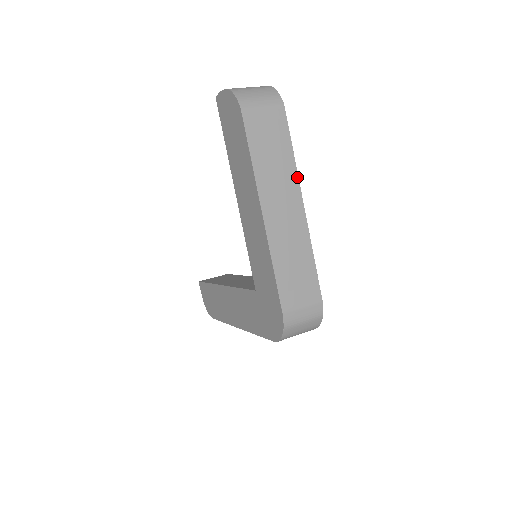
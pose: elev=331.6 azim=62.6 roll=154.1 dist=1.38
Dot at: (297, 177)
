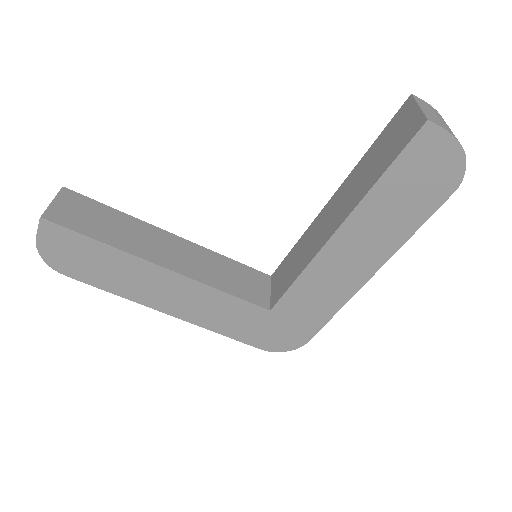
Dot at: occluded
